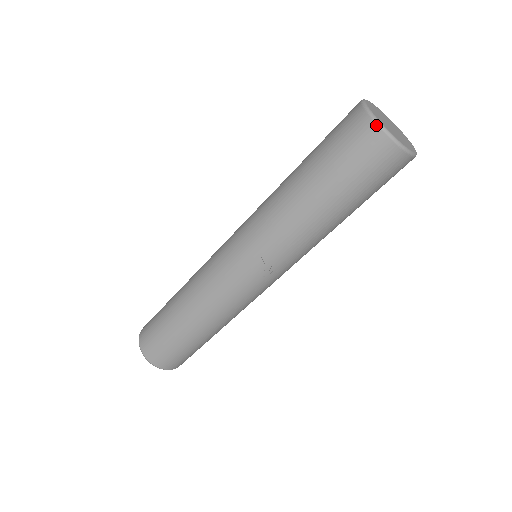
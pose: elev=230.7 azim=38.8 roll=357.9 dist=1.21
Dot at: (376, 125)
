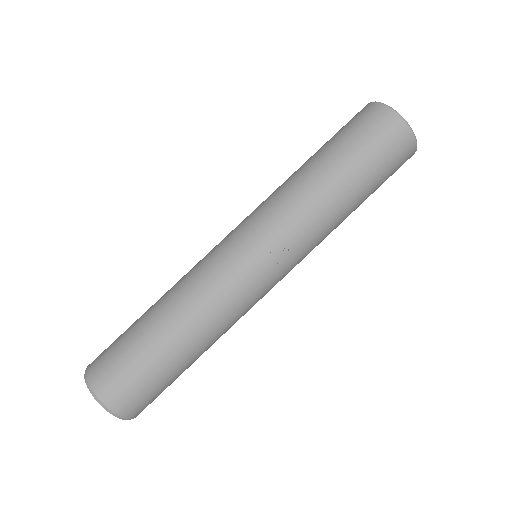
Dot at: (390, 109)
